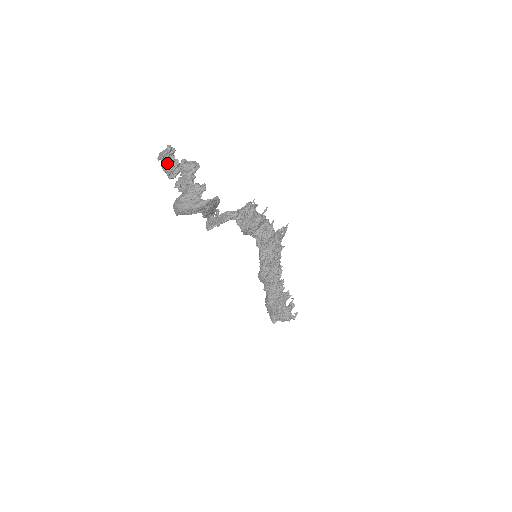
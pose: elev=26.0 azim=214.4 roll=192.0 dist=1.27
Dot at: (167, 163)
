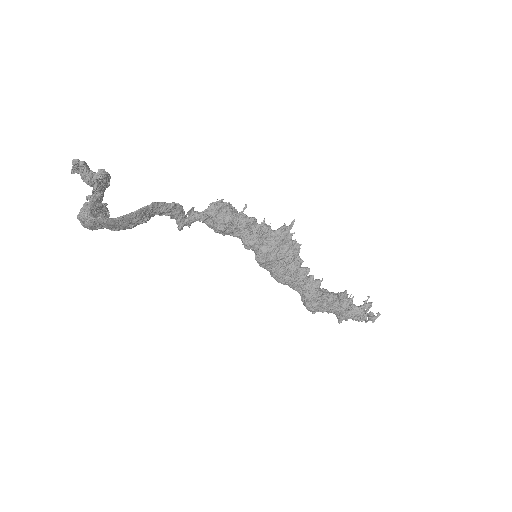
Dot at: (82, 176)
